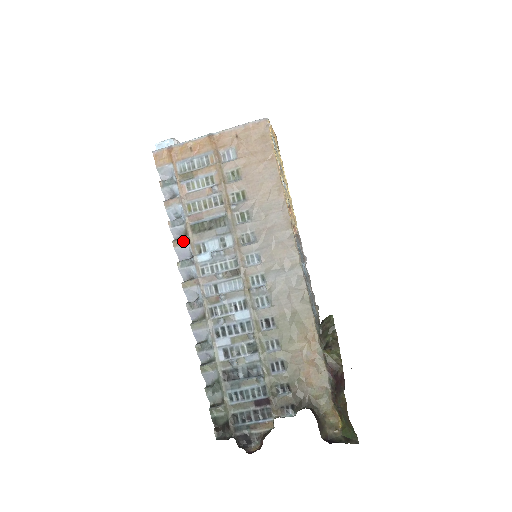
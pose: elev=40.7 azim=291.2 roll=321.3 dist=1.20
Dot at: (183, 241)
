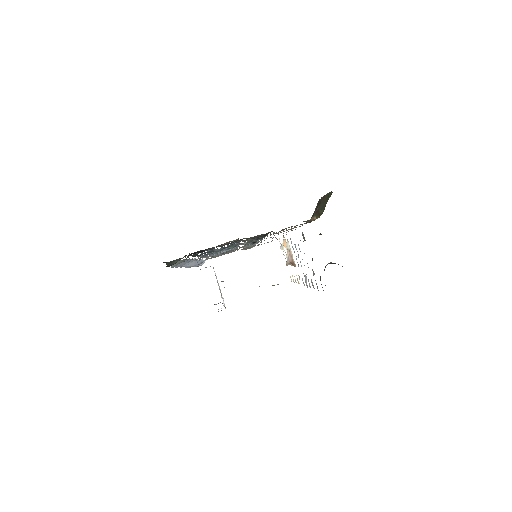
Dot at: occluded
